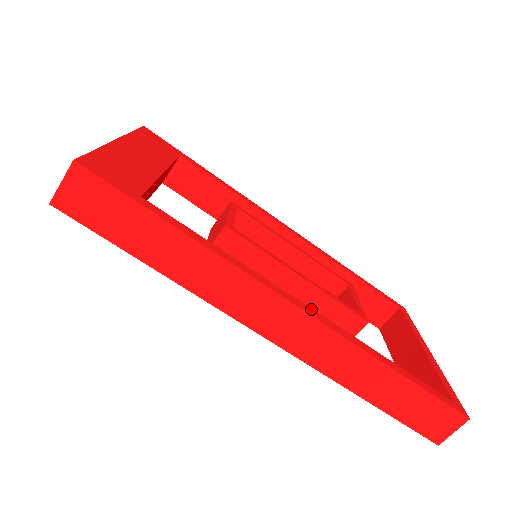
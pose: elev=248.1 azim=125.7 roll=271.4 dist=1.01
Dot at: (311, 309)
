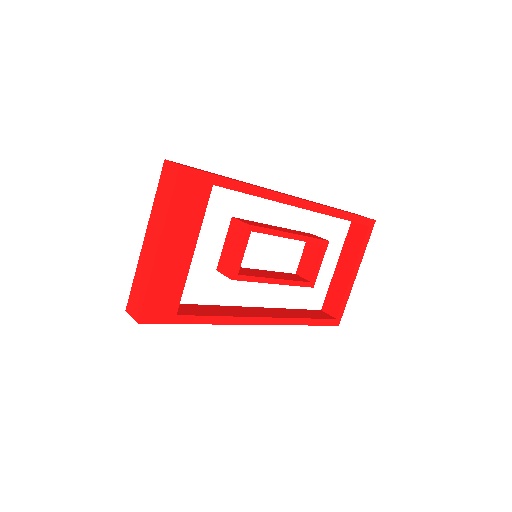
Dot at: (268, 318)
